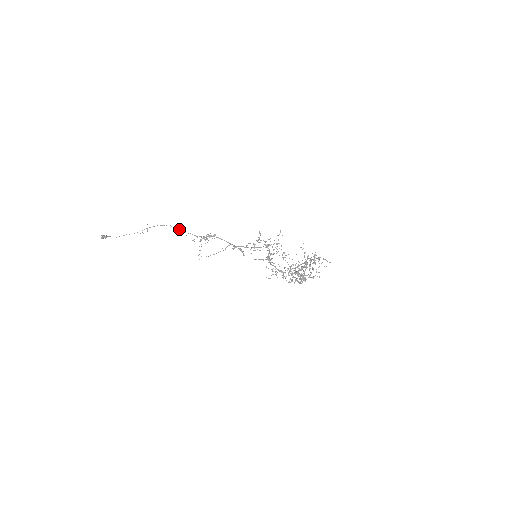
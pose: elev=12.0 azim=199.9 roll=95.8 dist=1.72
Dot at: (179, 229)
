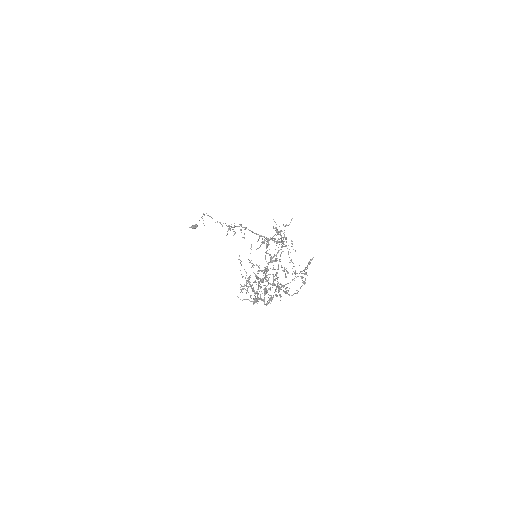
Dot at: occluded
